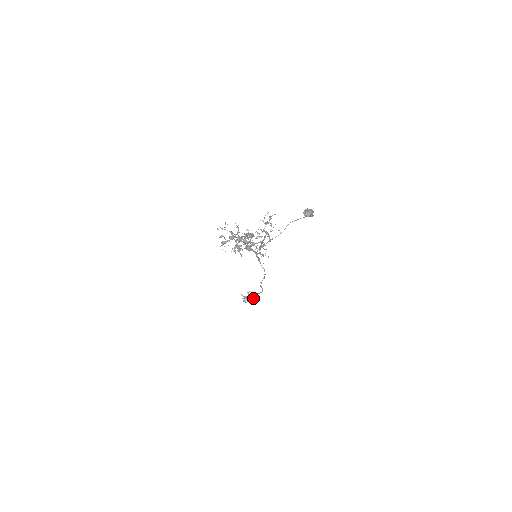
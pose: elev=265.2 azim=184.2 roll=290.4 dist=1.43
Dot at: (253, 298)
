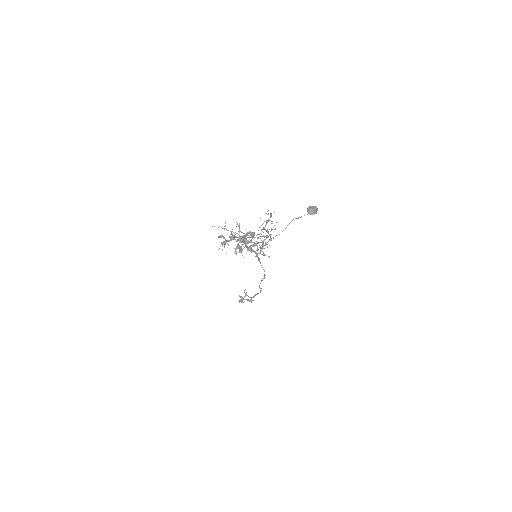
Dot at: (251, 299)
